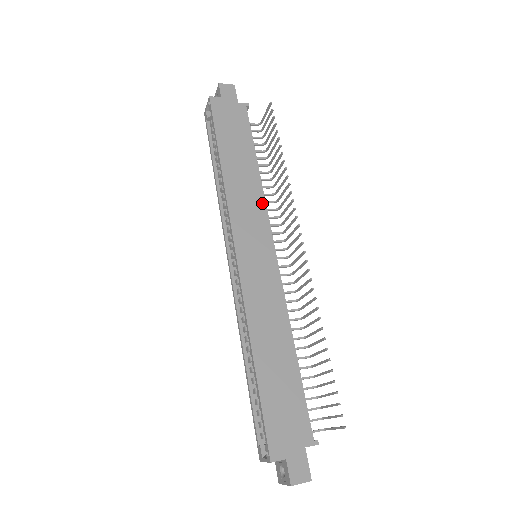
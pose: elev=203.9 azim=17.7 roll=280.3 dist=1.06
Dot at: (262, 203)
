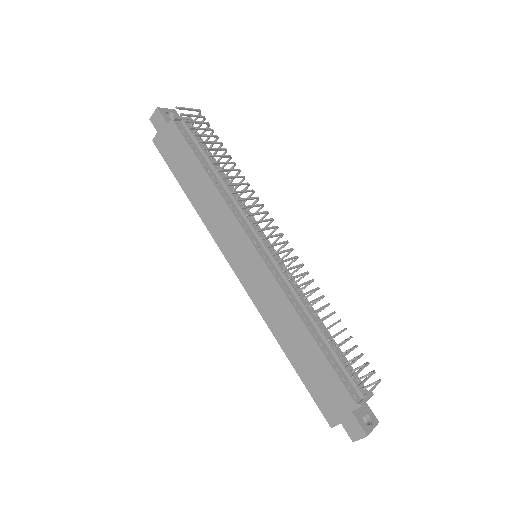
Dot at: (228, 212)
